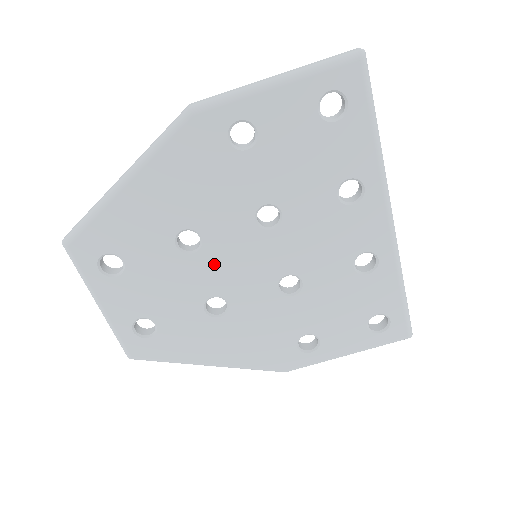
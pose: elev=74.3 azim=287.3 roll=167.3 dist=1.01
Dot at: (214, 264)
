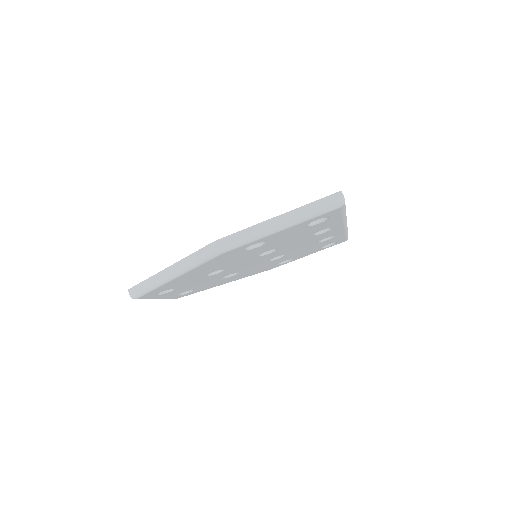
Dot at: (231, 270)
